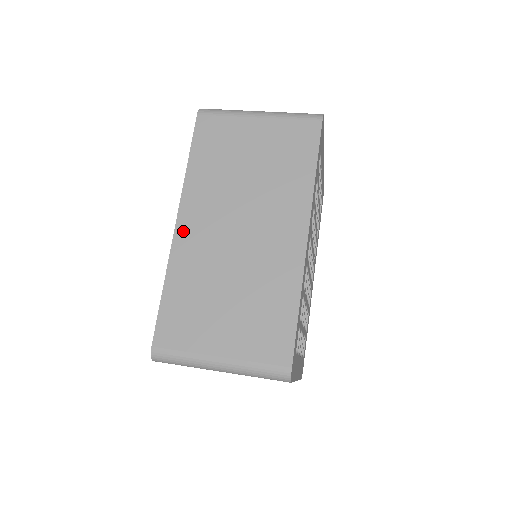
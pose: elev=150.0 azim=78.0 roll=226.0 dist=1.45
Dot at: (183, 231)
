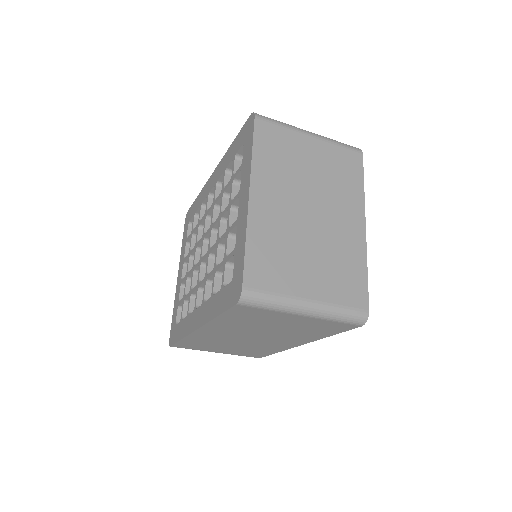
Dot at: occluded
